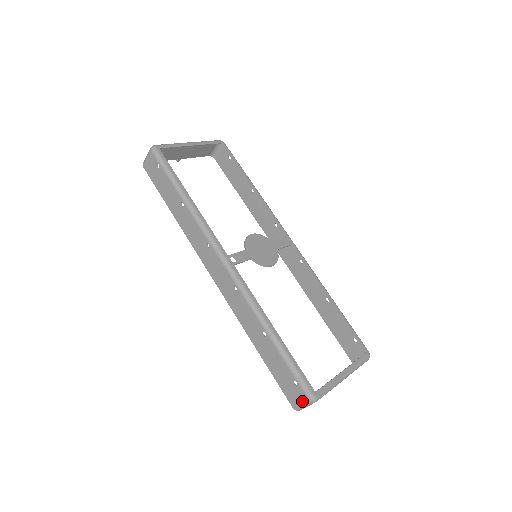
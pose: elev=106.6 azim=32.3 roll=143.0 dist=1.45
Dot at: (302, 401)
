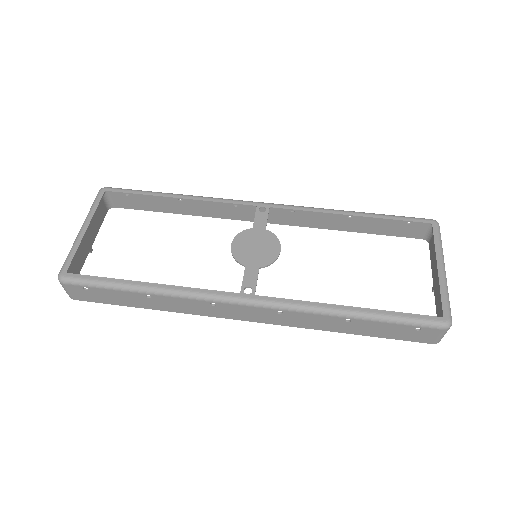
Dot at: (439, 335)
